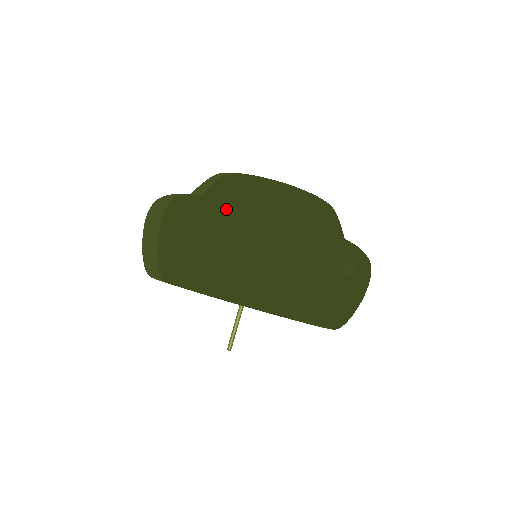
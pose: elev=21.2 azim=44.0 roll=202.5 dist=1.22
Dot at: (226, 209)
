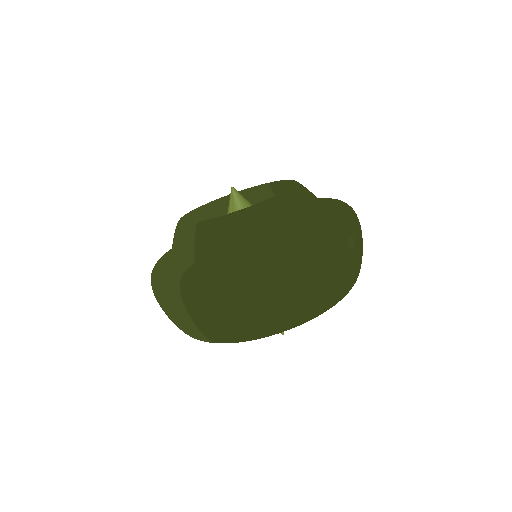
Dot at: (238, 277)
